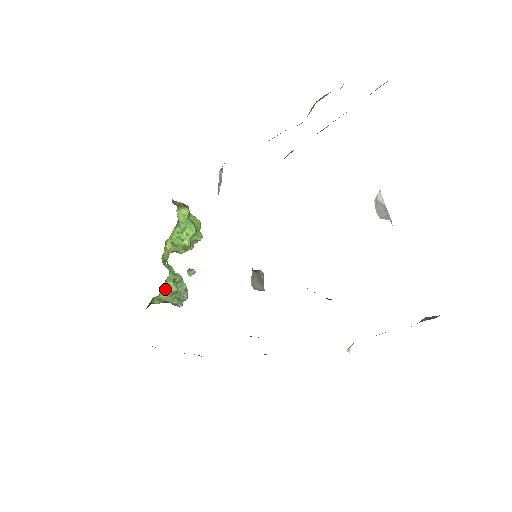
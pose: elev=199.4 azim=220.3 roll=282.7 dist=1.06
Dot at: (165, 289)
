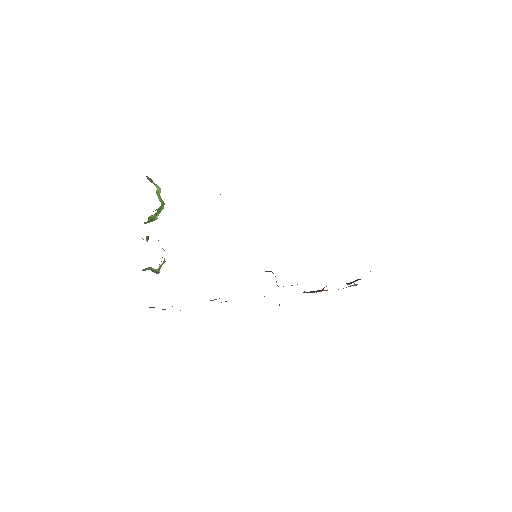
Dot at: (162, 263)
